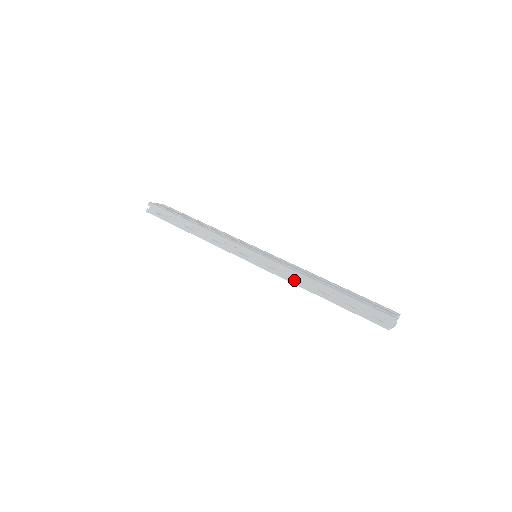
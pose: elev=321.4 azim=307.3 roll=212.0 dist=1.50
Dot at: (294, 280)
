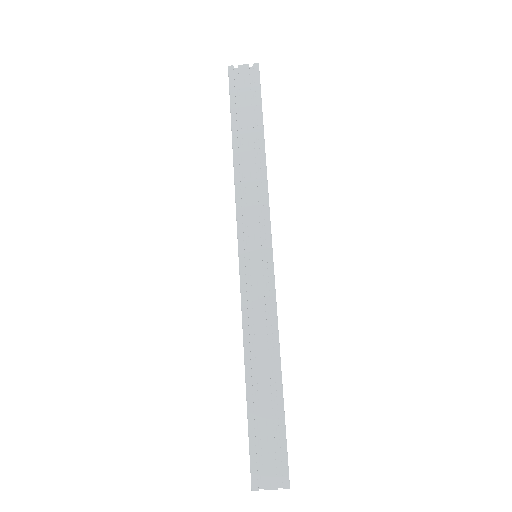
Dot at: occluded
